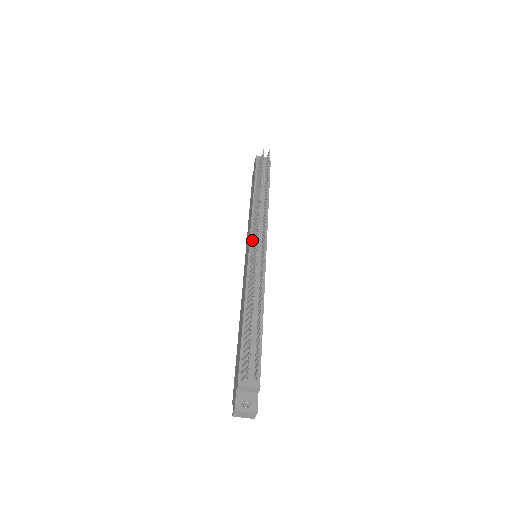
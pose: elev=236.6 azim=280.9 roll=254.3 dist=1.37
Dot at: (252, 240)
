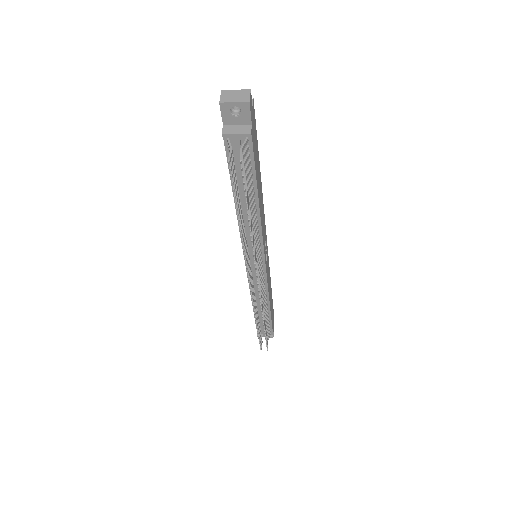
Dot at: occluded
